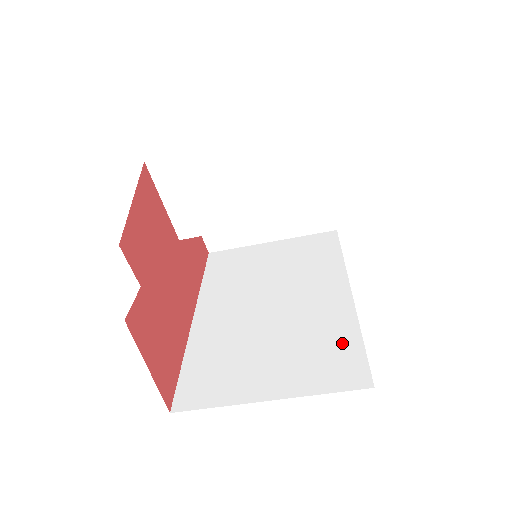
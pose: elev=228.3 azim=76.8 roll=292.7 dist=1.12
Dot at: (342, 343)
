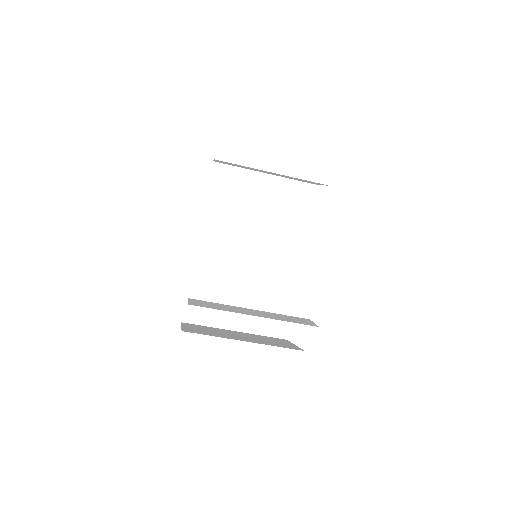
Dot at: (282, 305)
